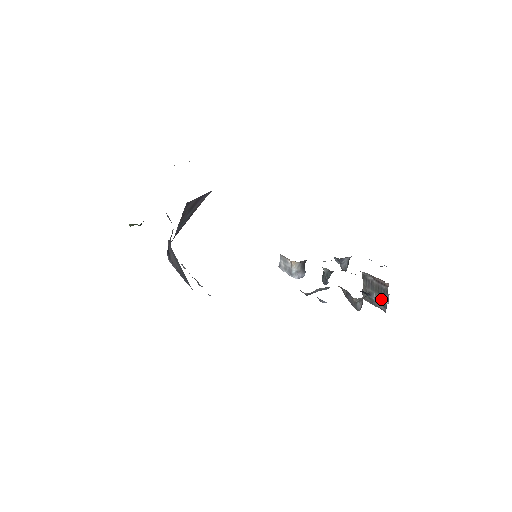
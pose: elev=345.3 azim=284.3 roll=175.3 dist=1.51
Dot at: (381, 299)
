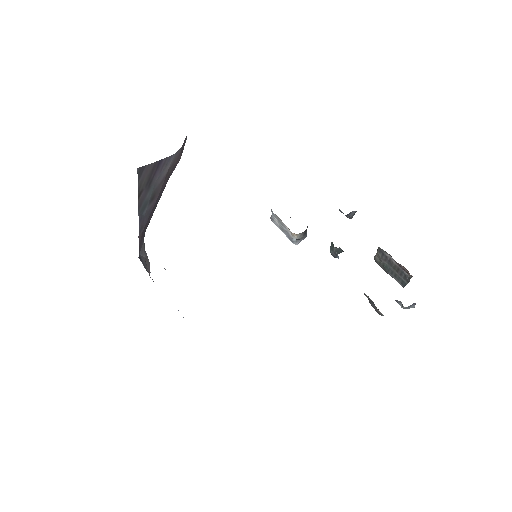
Dot at: (408, 307)
